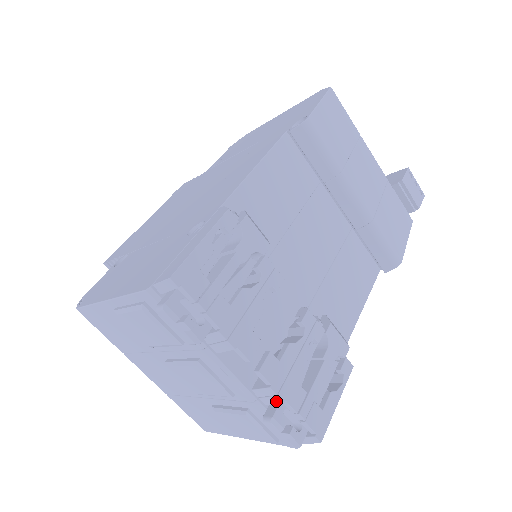
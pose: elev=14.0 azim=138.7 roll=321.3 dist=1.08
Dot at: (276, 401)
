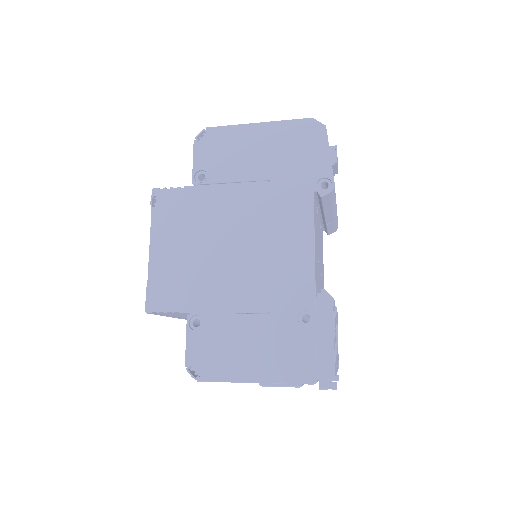
Dot at: occluded
